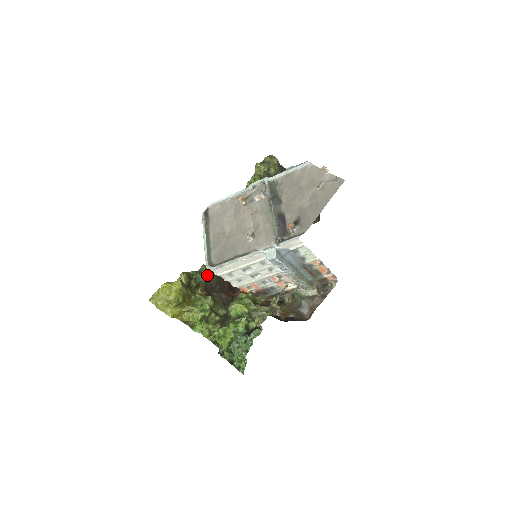
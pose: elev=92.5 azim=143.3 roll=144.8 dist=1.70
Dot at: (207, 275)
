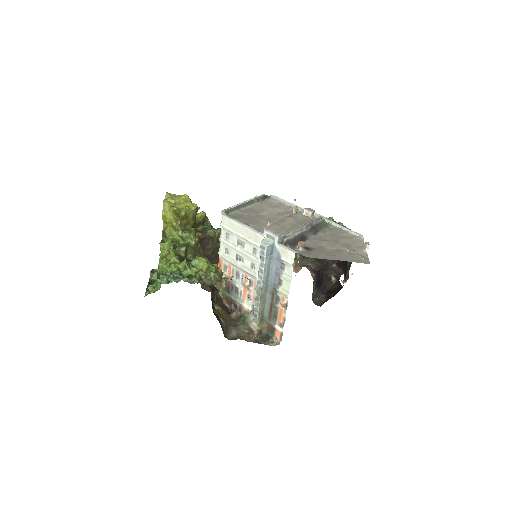
Dot at: (214, 235)
